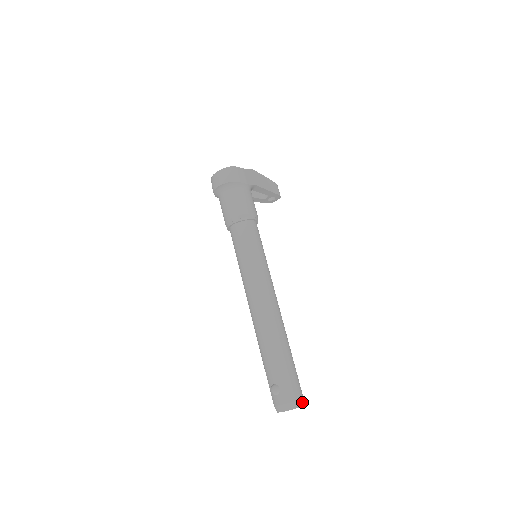
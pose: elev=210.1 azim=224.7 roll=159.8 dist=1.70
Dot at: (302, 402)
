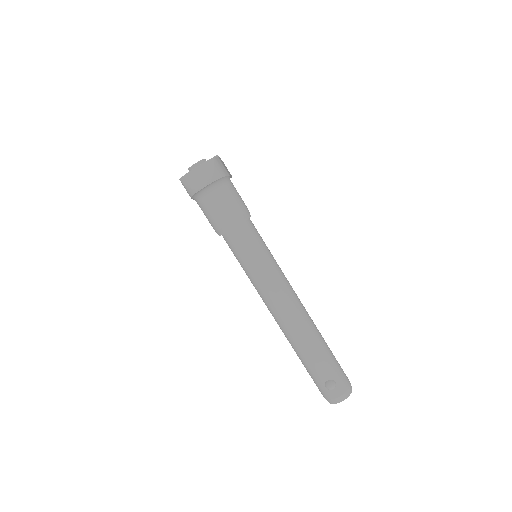
Dot at: occluded
